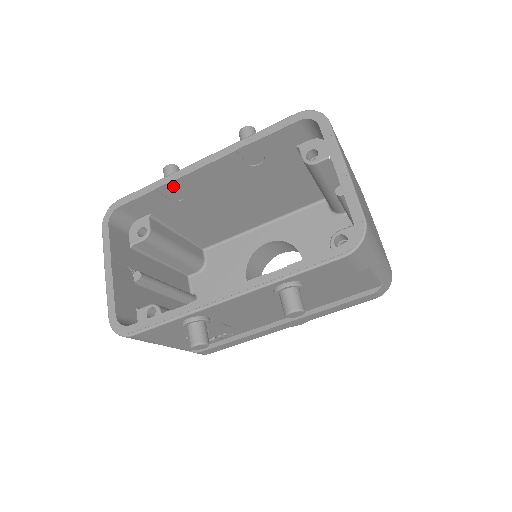
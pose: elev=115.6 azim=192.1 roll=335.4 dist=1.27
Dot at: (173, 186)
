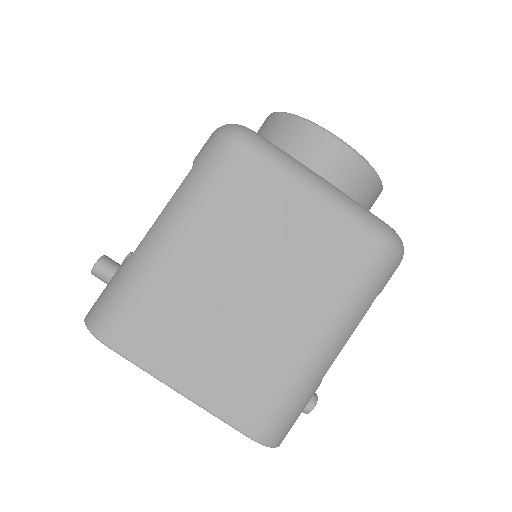
Dot at: occluded
